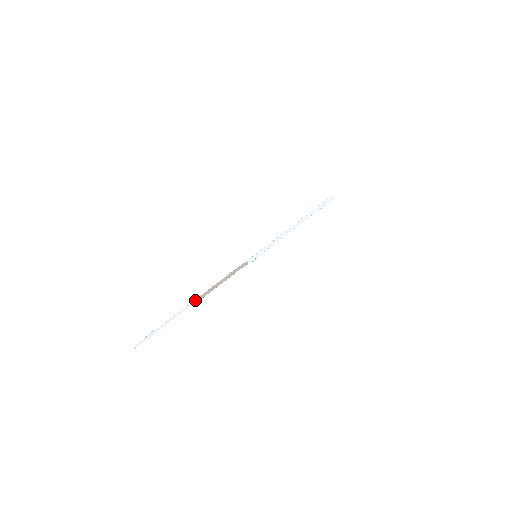
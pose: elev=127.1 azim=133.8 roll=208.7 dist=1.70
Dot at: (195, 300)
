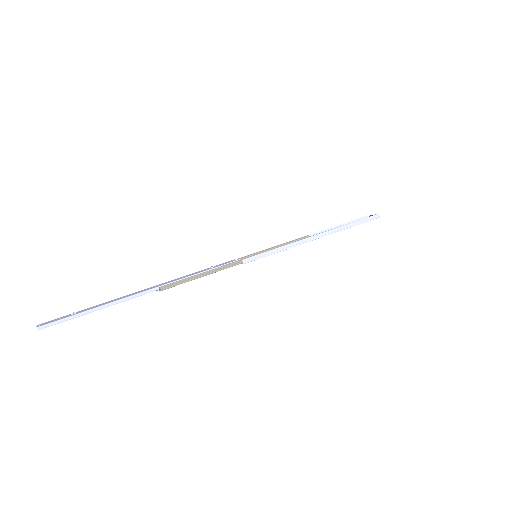
Dot at: (152, 289)
